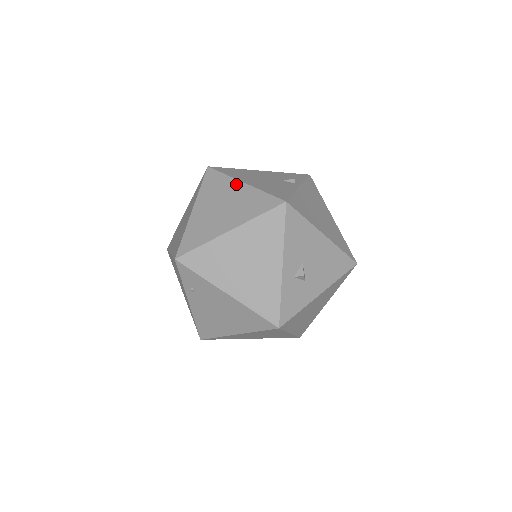
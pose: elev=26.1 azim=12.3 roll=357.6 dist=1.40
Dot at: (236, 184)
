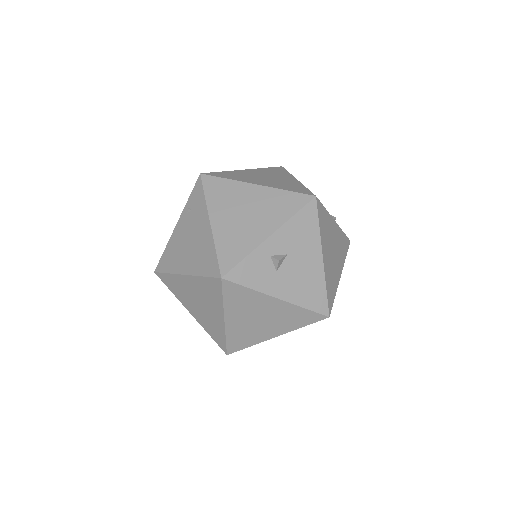
Dot at: (291, 177)
